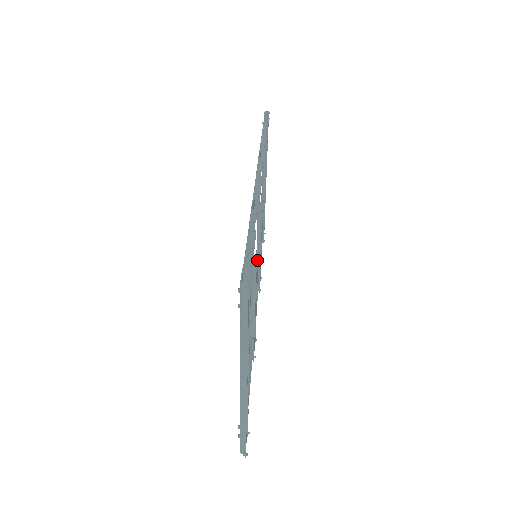
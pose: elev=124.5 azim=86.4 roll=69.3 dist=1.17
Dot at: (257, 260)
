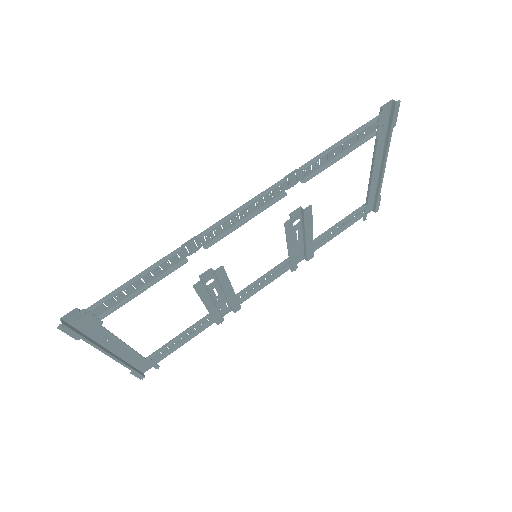
Dot at: (215, 272)
